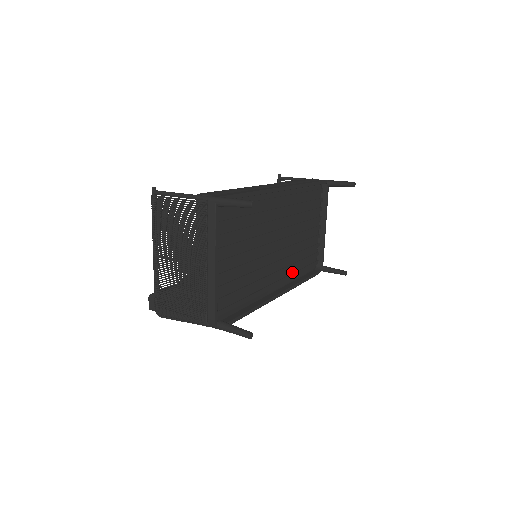
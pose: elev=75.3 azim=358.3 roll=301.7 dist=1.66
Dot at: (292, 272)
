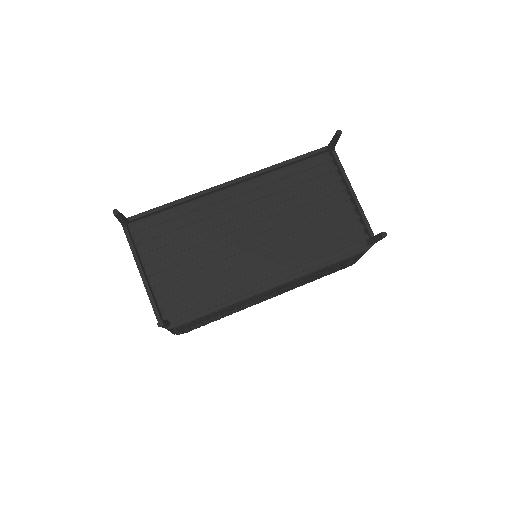
Dot at: (304, 258)
